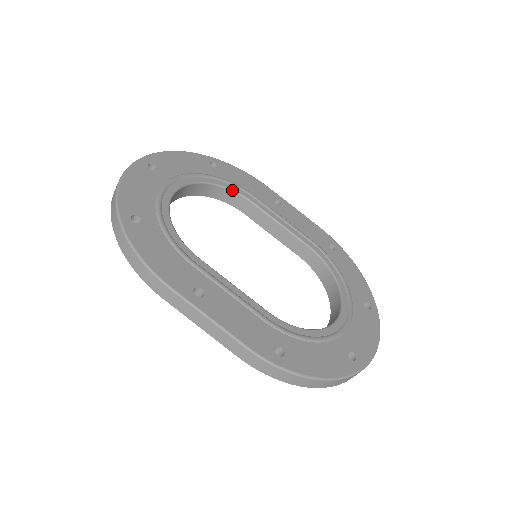
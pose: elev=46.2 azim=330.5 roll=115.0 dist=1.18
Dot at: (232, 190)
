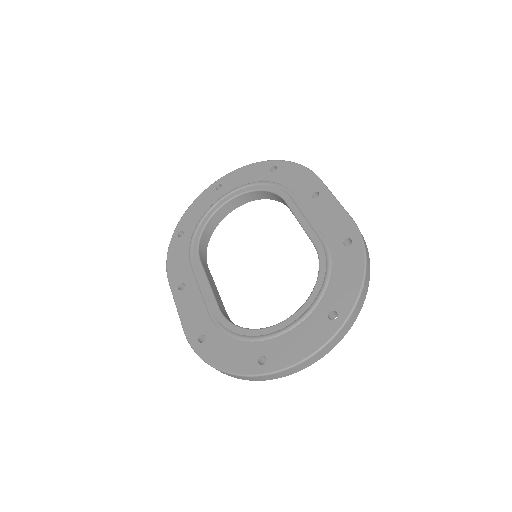
Dot at: (273, 192)
